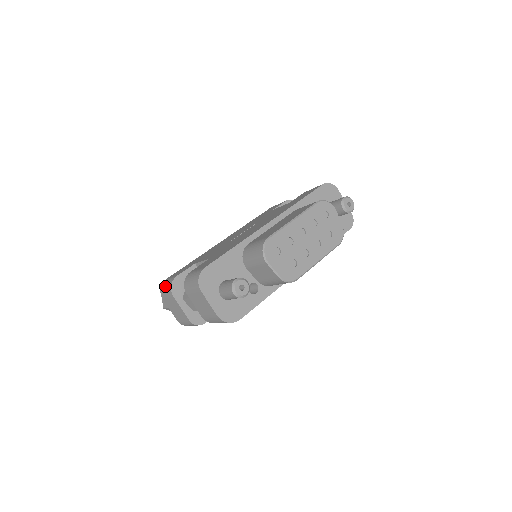
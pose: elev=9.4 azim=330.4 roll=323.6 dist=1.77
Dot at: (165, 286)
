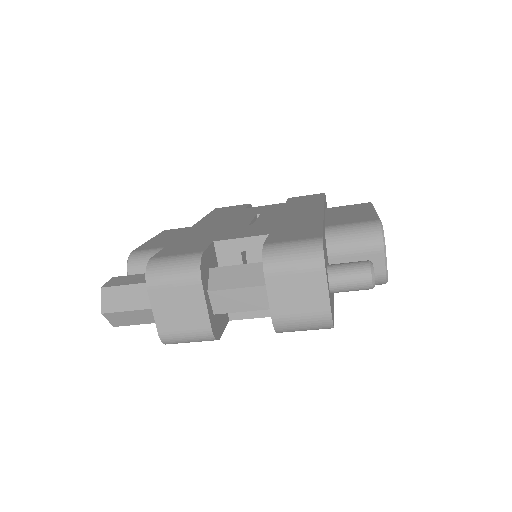
Dot at: (171, 266)
